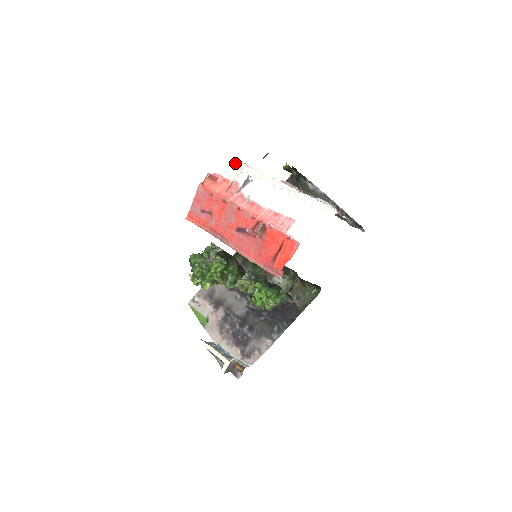
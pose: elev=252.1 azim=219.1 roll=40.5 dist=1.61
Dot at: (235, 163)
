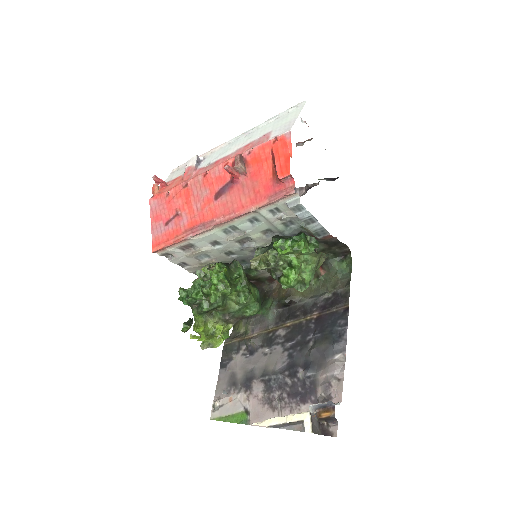
Dot at: (178, 168)
